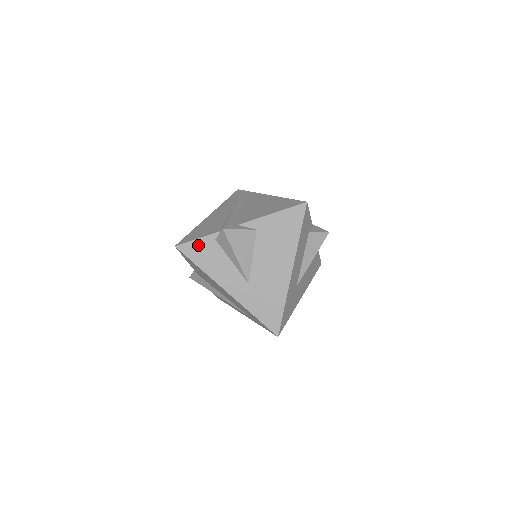
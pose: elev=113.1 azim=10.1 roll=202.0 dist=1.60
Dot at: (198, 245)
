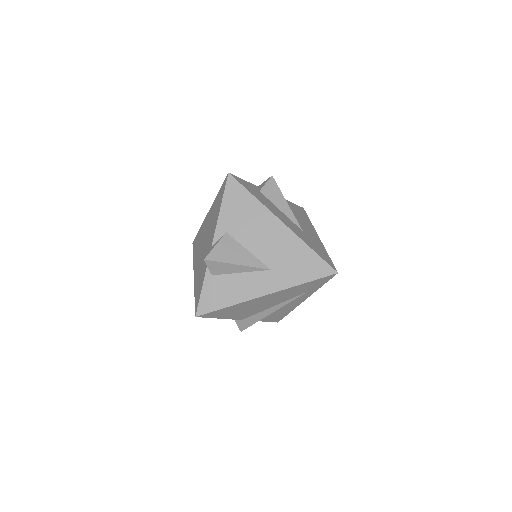
Dot at: (207, 295)
